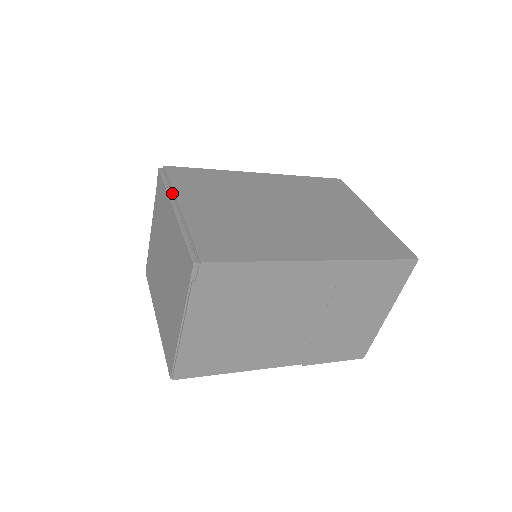
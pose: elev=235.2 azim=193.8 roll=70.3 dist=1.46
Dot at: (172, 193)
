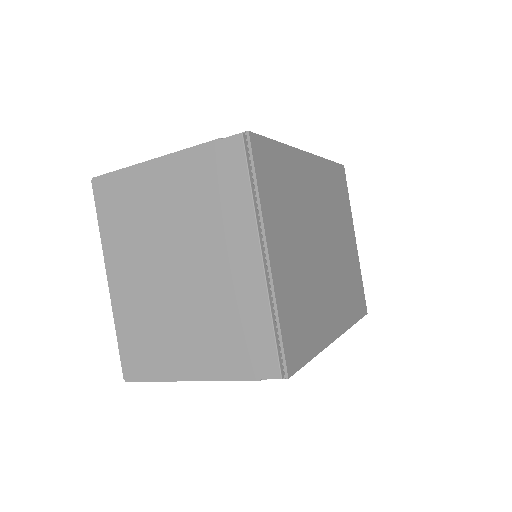
Dot at: (259, 213)
